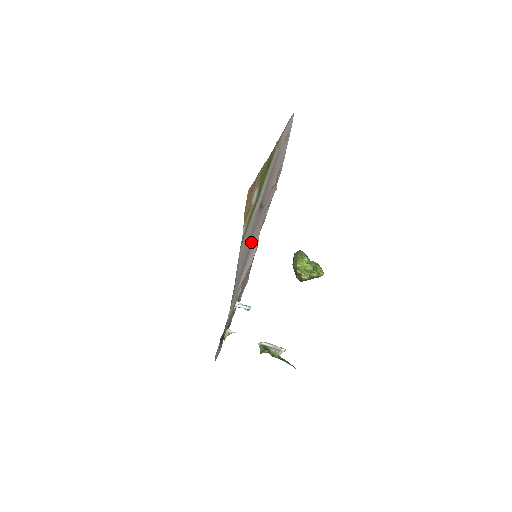
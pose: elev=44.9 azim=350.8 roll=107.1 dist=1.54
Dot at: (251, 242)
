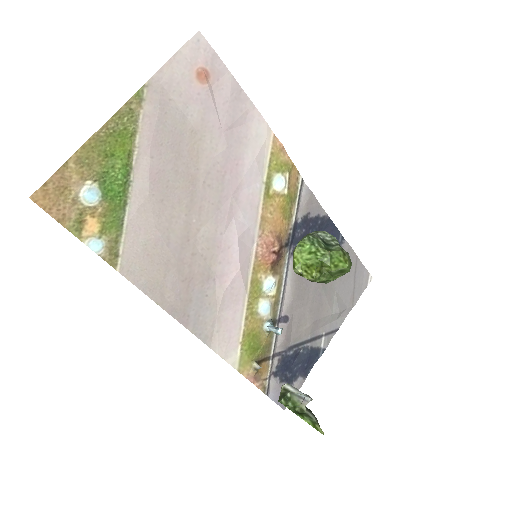
Dot at: (199, 244)
